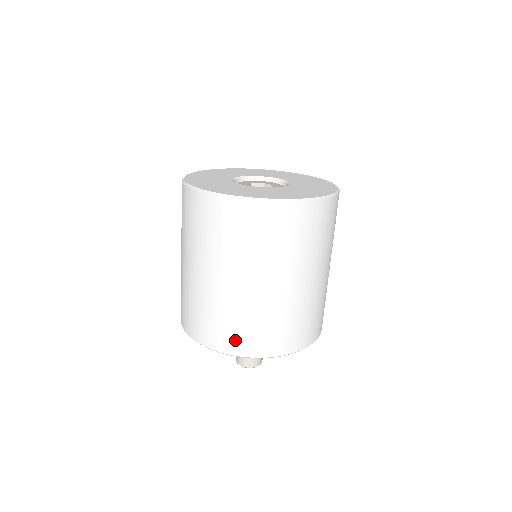
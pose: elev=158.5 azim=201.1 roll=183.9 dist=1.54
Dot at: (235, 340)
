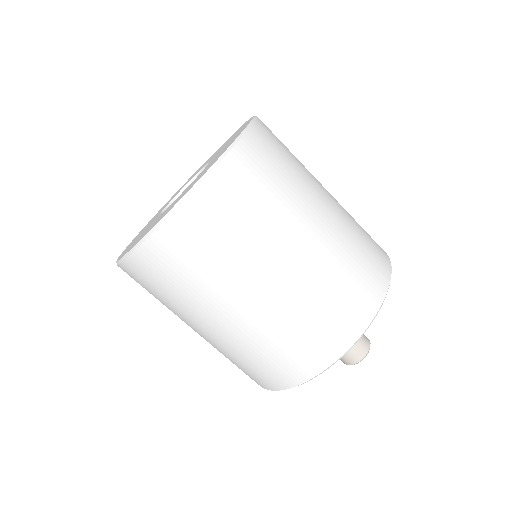
Dot at: (255, 377)
